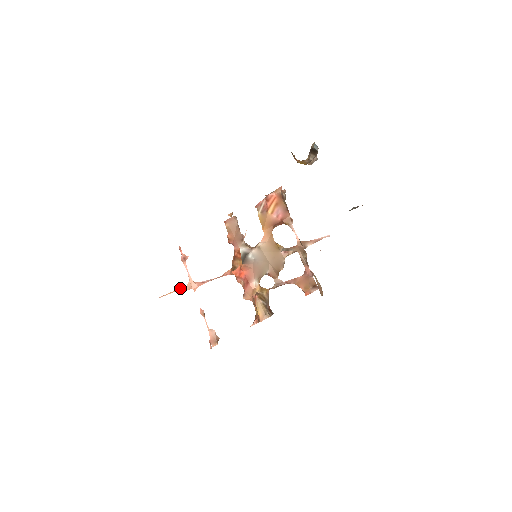
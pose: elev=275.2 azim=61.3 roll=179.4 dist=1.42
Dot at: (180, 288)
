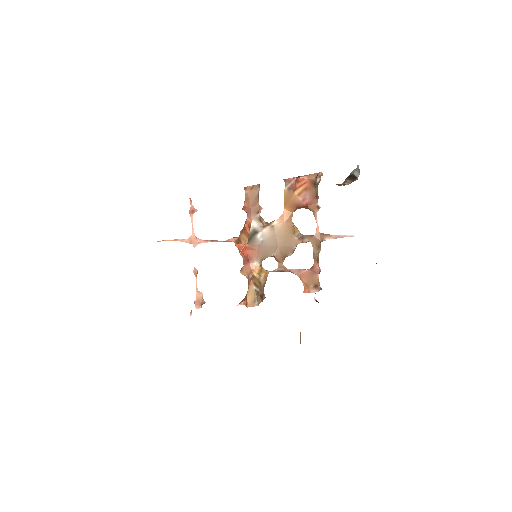
Dot at: (181, 239)
